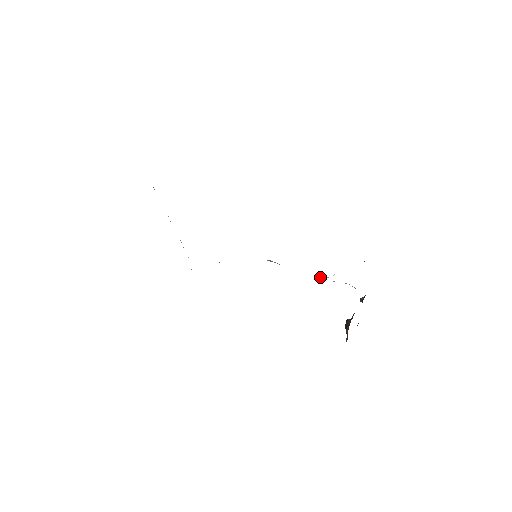
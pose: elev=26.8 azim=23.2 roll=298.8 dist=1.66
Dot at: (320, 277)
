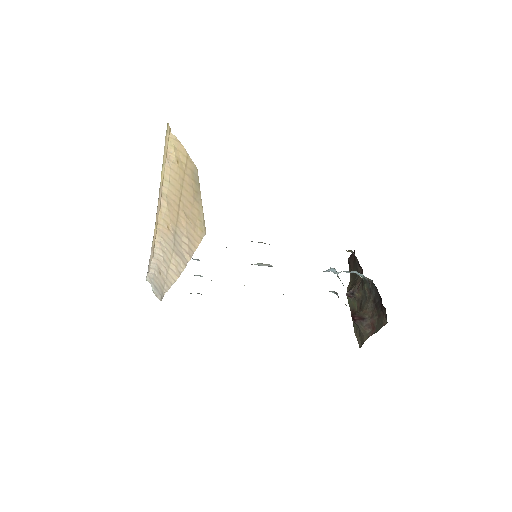
Dot at: (325, 271)
